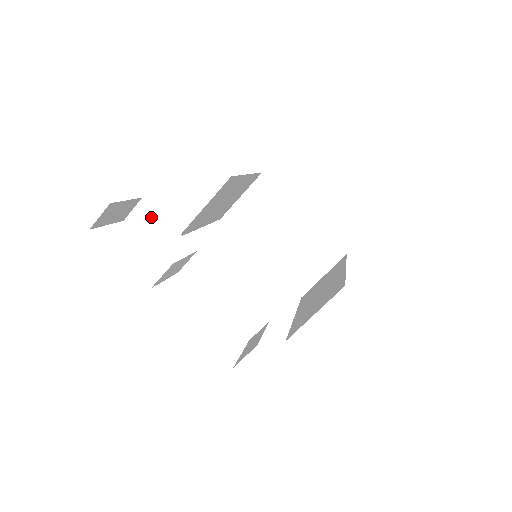
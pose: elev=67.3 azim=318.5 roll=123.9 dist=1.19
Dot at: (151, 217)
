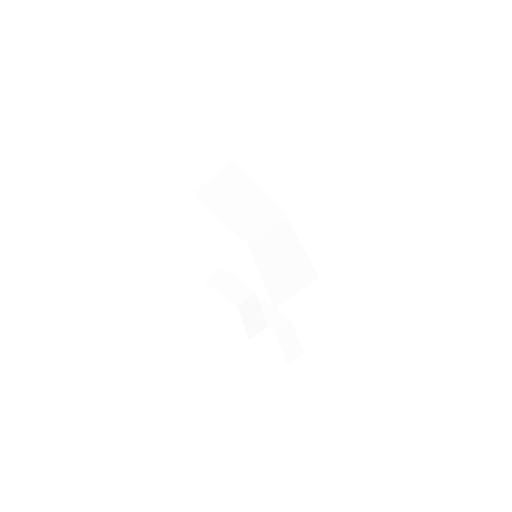
Dot at: (227, 278)
